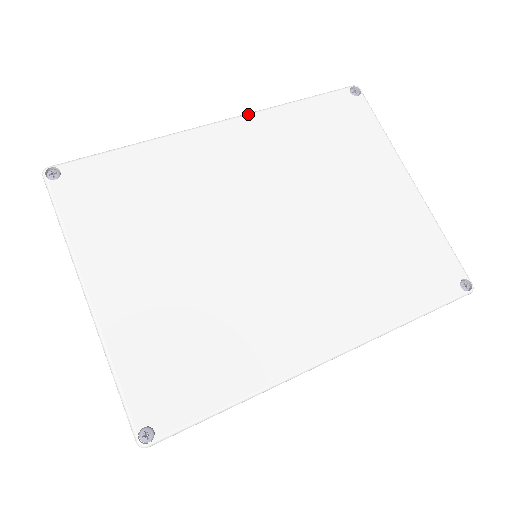
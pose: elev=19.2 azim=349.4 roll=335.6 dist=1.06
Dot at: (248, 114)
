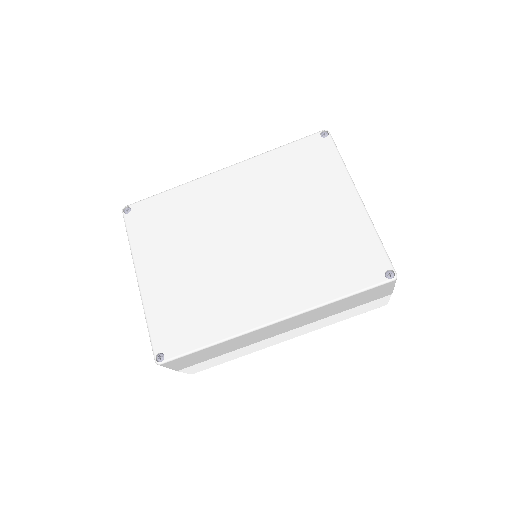
Dot at: (243, 161)
